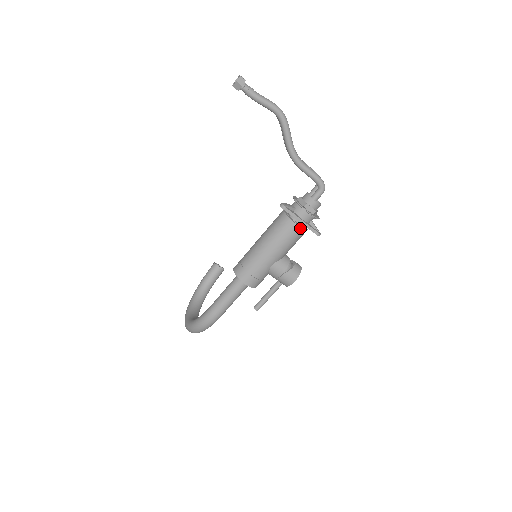
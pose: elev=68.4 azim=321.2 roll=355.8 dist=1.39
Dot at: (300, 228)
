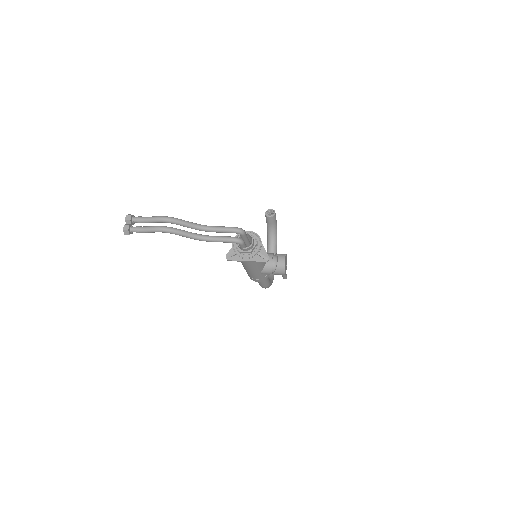
Dot at: (251, 262)
